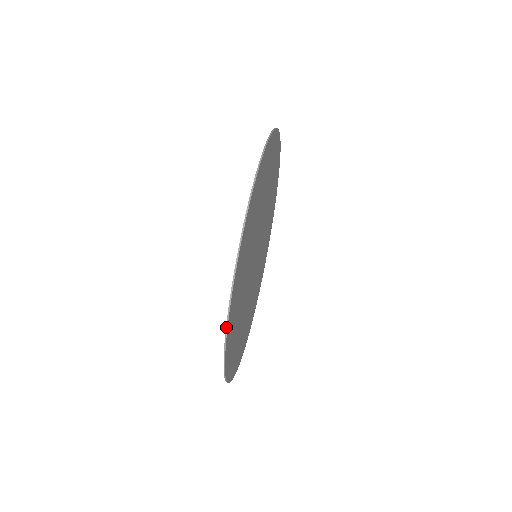
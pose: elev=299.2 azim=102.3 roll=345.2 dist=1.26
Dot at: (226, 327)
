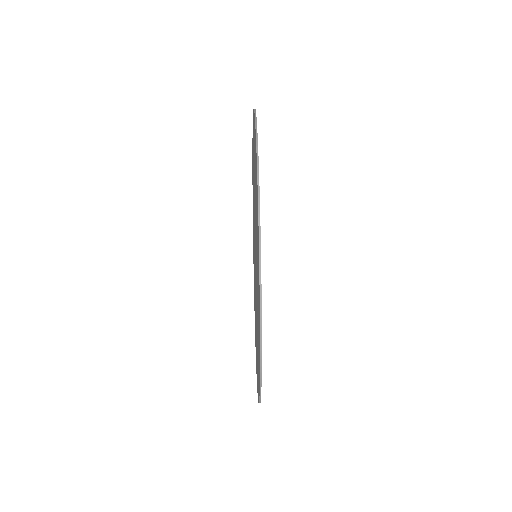
Dot at: (259, 242)
